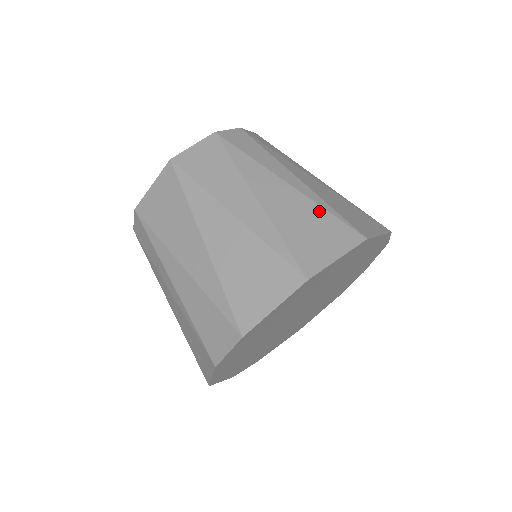
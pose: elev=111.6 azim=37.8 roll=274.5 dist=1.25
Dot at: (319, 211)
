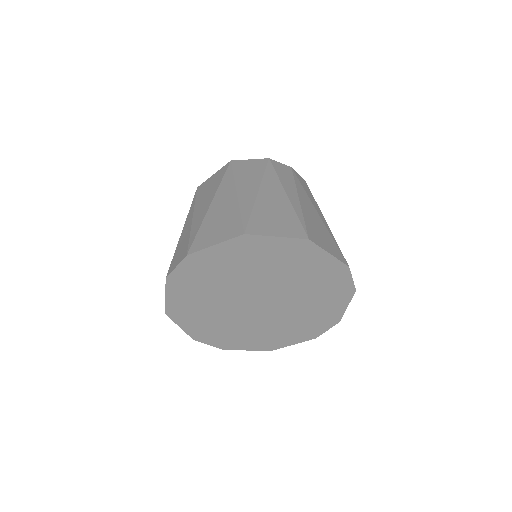
Dot at: (292, 214)
